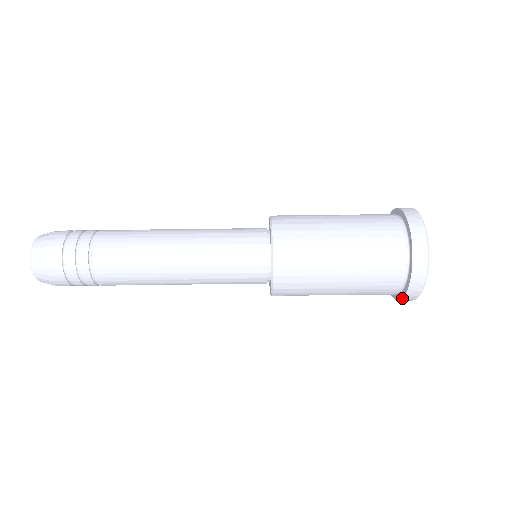
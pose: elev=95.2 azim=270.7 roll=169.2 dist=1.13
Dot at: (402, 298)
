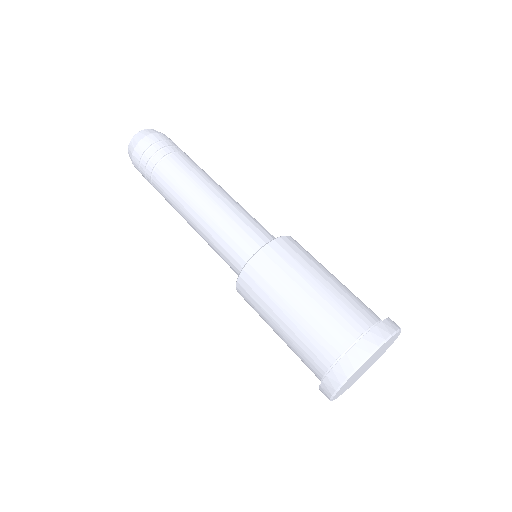
Dot at: (326, 375)
